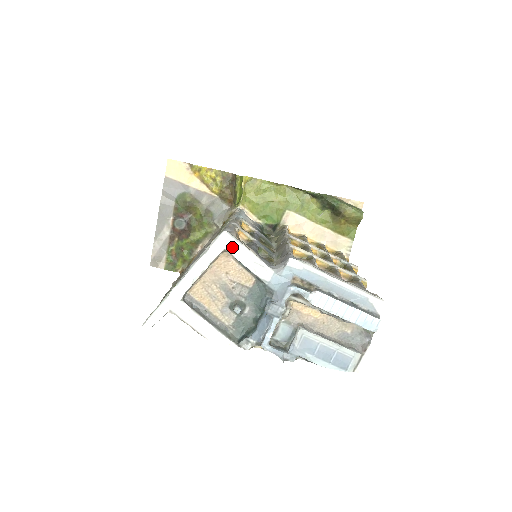
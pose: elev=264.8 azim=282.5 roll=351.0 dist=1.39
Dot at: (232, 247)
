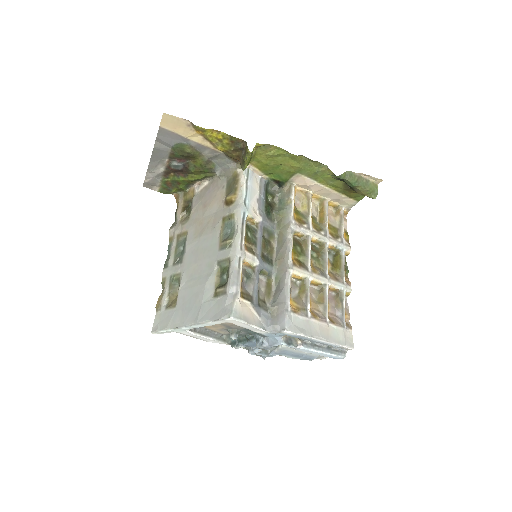
Dot at: (236, 323)
